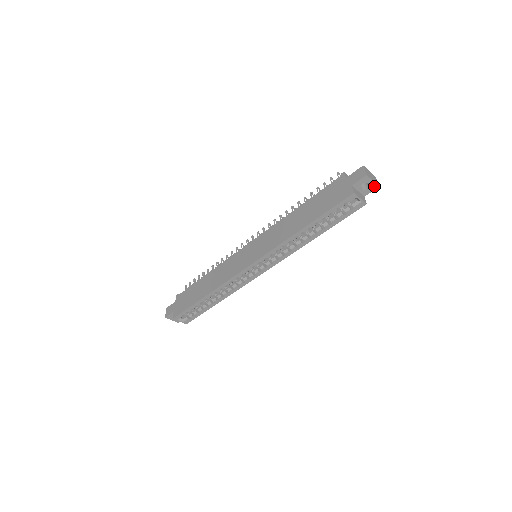
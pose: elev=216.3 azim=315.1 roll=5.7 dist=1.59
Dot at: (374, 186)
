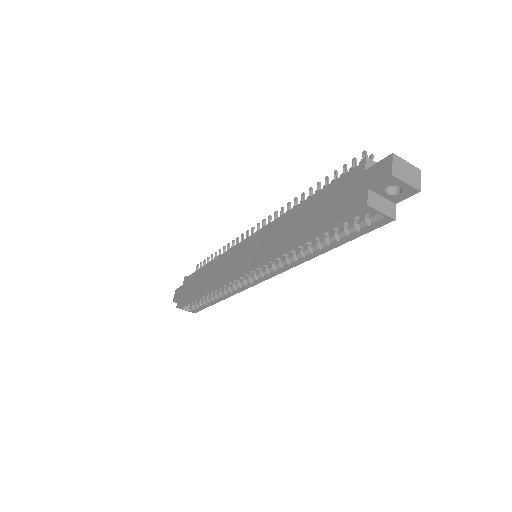
Dot at: (411, 190)
